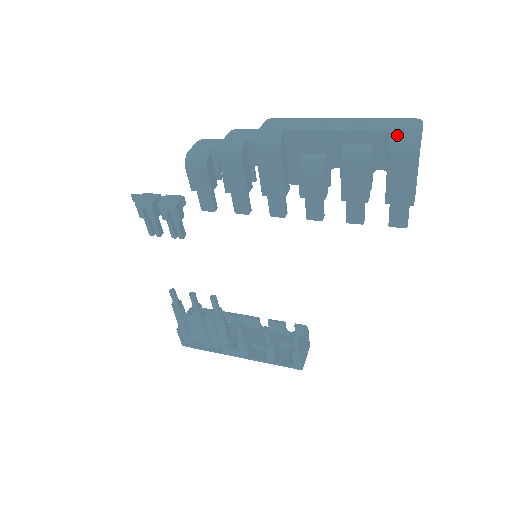
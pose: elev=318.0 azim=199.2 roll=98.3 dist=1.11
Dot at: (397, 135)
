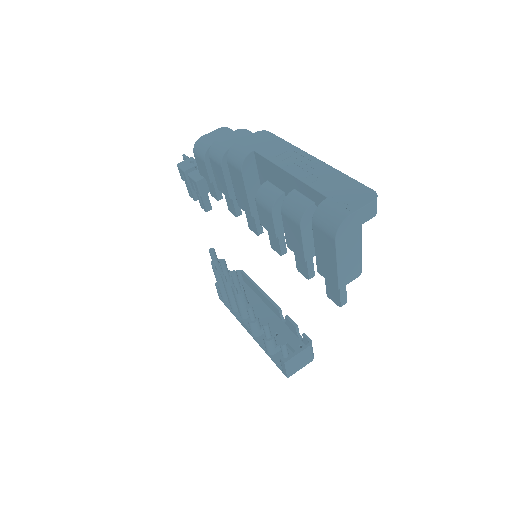
Dot at: (326, 205)
